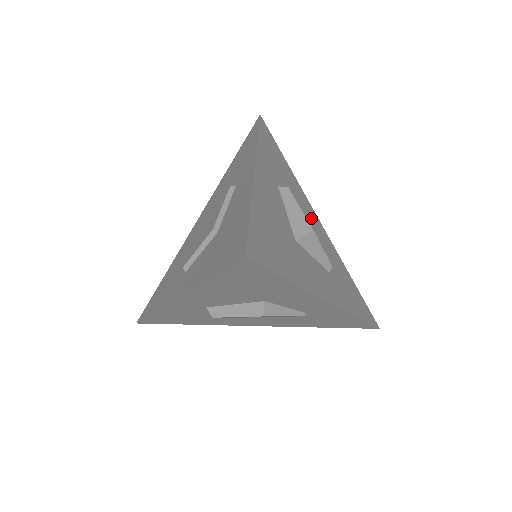
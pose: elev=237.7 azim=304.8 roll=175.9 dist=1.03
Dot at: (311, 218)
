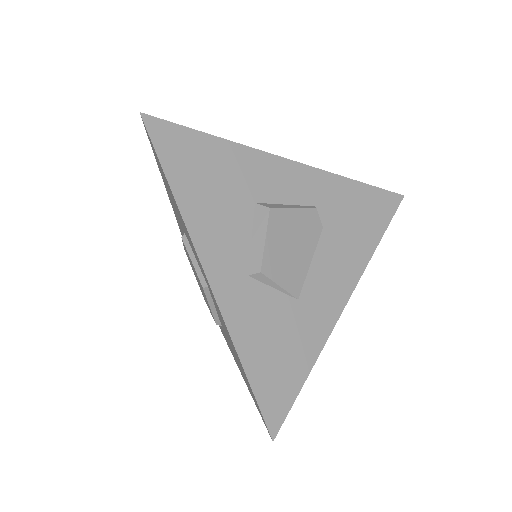
Dot at: occluded
